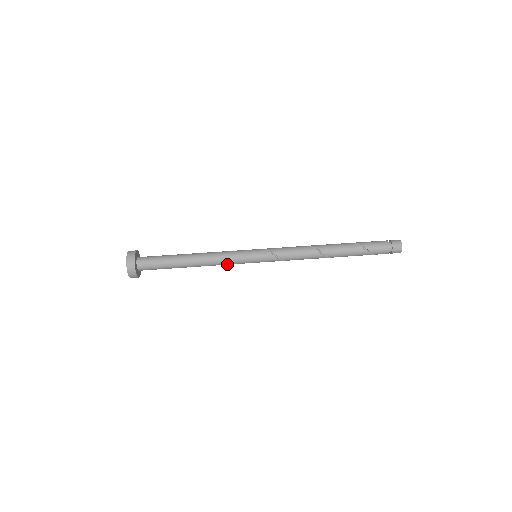
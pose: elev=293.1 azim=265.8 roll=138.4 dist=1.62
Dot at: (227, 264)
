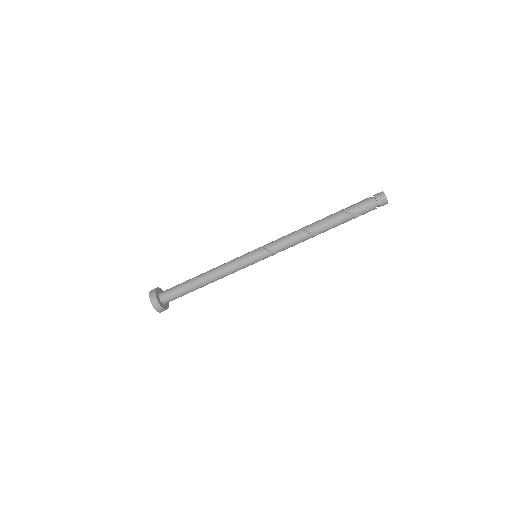
Dot at: (234, 272)
